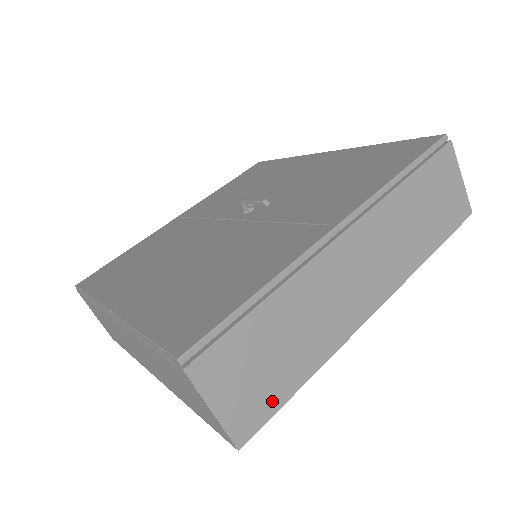
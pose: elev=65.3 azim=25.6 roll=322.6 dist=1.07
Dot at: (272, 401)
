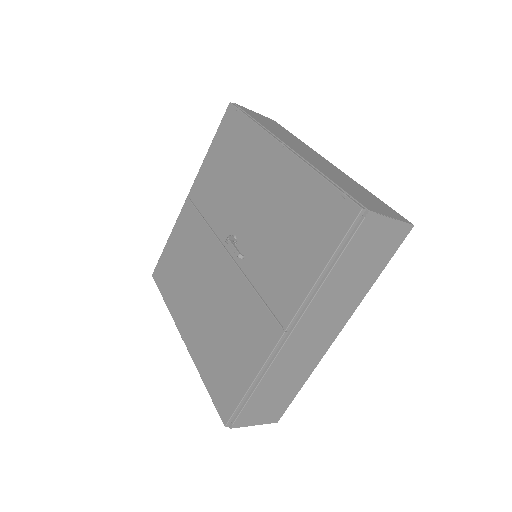
Dot at: (285, 403)
